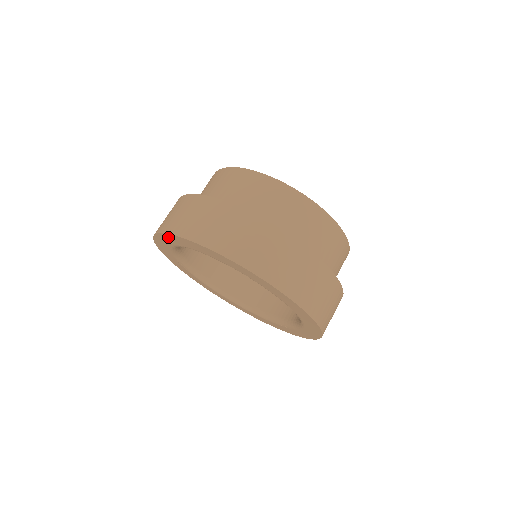
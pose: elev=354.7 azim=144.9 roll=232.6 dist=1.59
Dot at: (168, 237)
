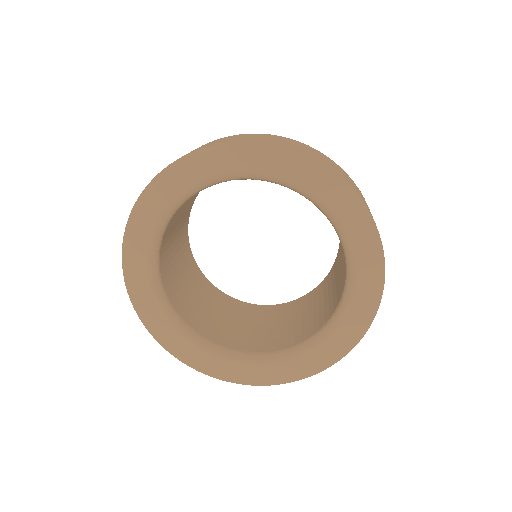
Dot at: (203, 158)
